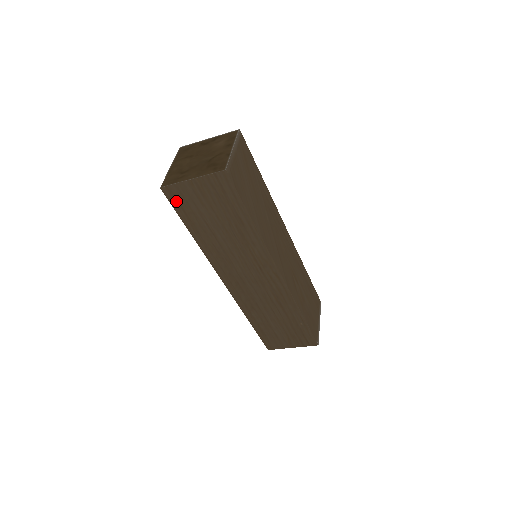
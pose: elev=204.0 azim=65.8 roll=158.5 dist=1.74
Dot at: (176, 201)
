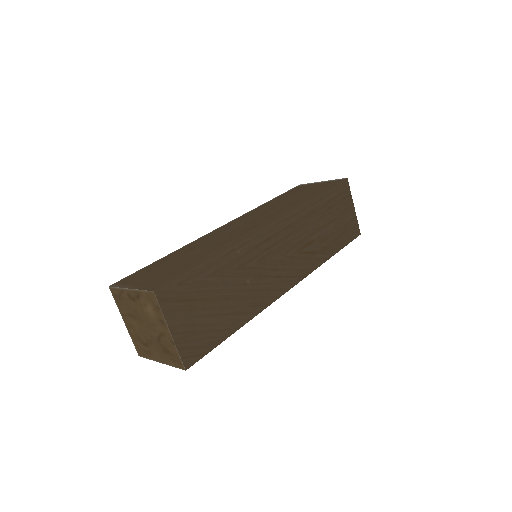
Dot at: occluded
